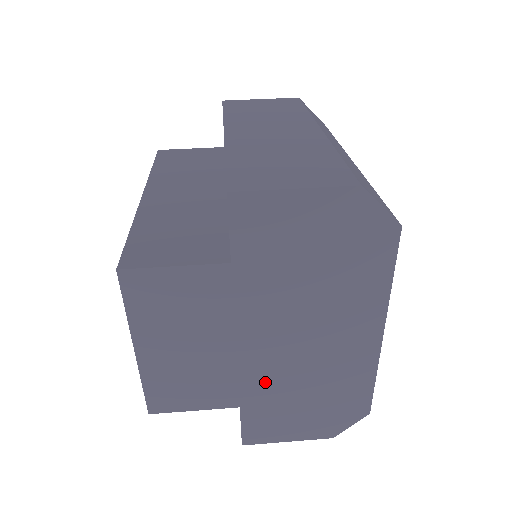
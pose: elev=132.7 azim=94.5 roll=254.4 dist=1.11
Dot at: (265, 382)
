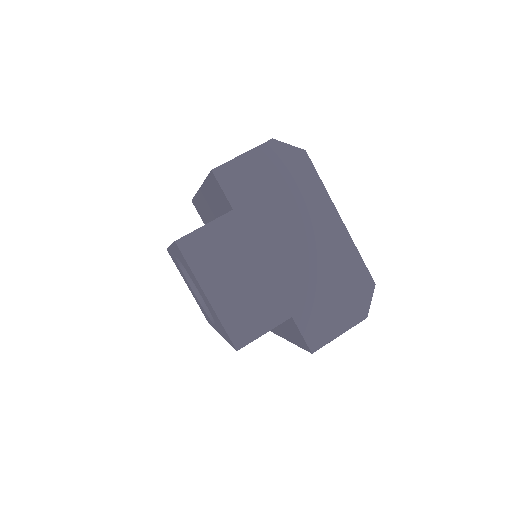
Dot at: (296, 287)
